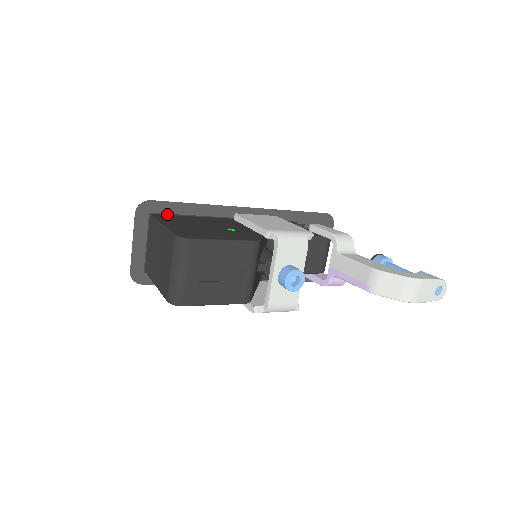
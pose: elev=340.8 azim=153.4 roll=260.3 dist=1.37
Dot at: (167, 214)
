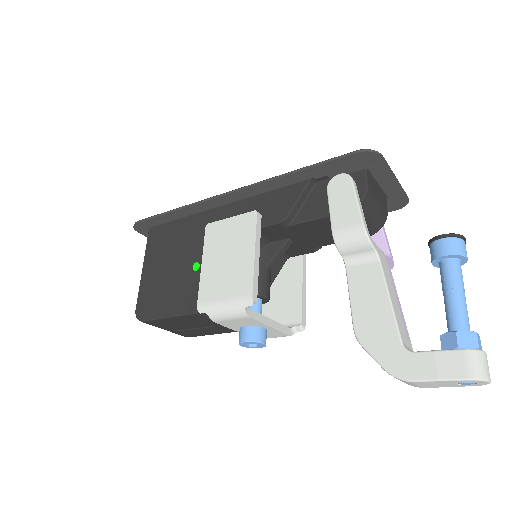
Dot at: (161, 223)
